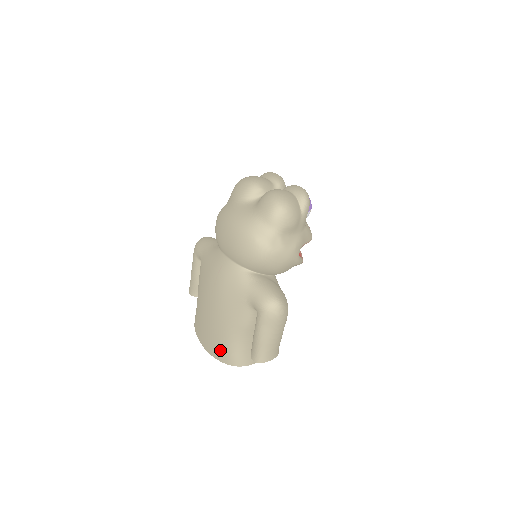
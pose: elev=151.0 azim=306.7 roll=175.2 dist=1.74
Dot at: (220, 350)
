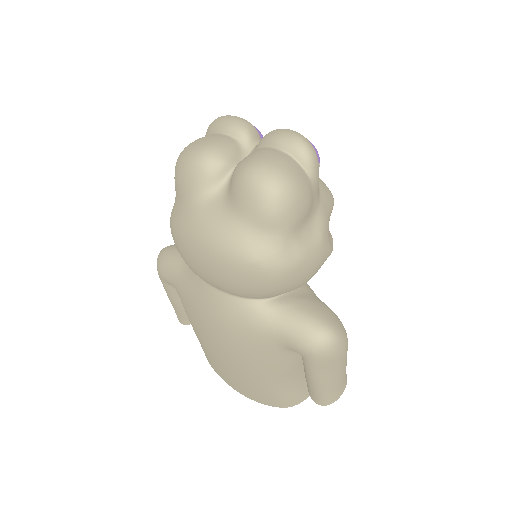
Dot at: (262, 397)
